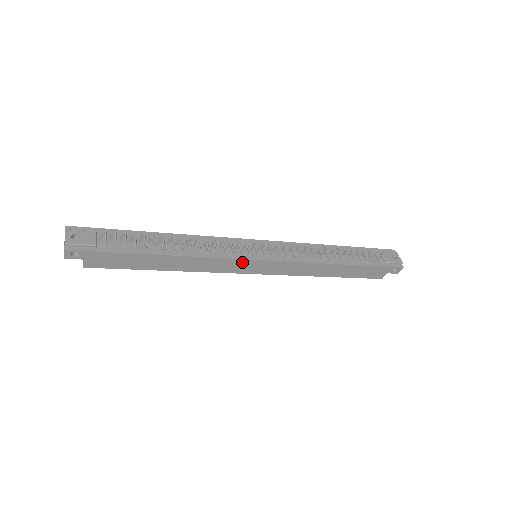
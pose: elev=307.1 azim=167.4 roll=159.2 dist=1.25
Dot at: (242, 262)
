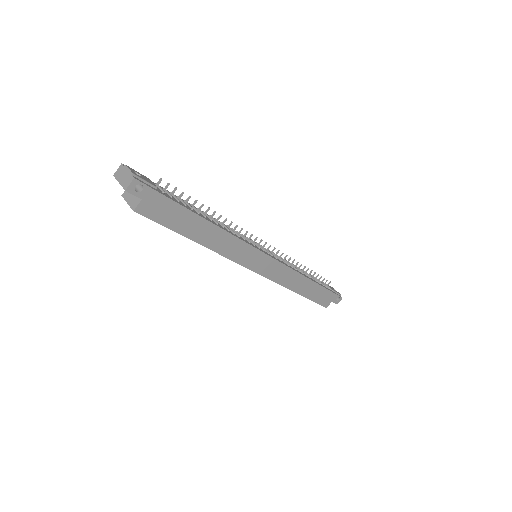
Dot at: (255, 253)
